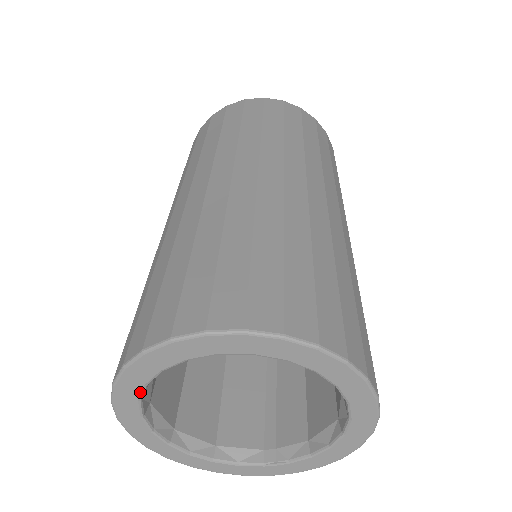
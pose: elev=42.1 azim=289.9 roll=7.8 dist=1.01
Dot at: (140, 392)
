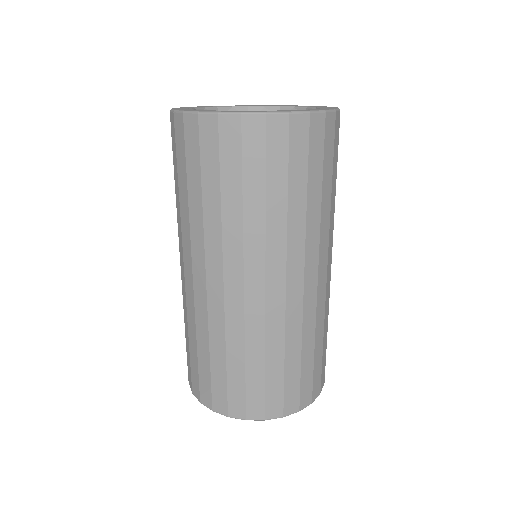
Dot at: occluded
